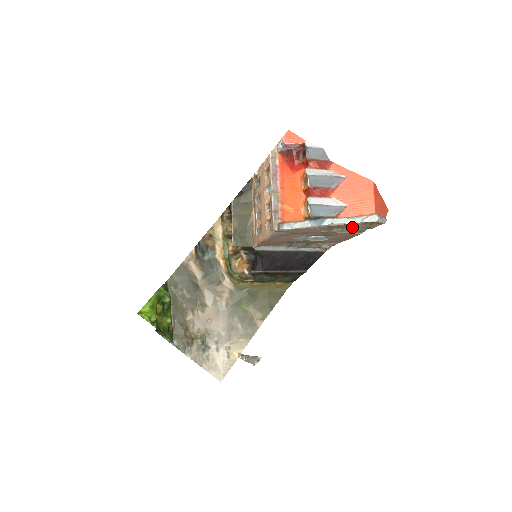
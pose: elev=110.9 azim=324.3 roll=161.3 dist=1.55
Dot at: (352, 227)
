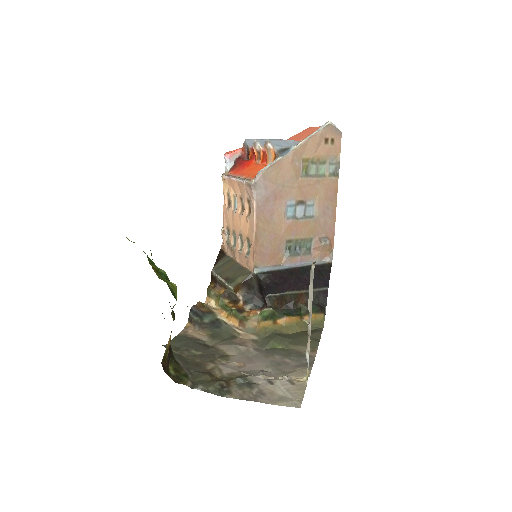
Dot at: (320, 155)
